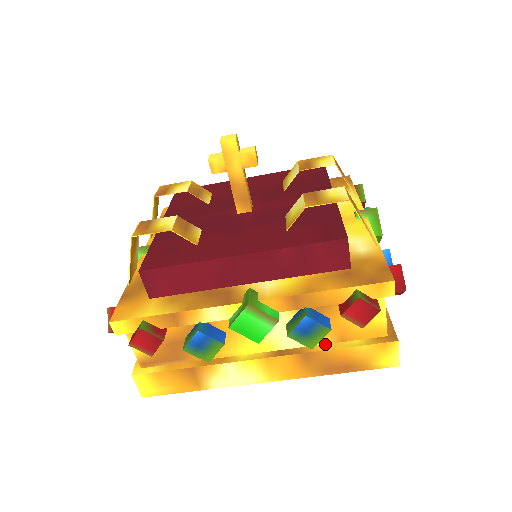
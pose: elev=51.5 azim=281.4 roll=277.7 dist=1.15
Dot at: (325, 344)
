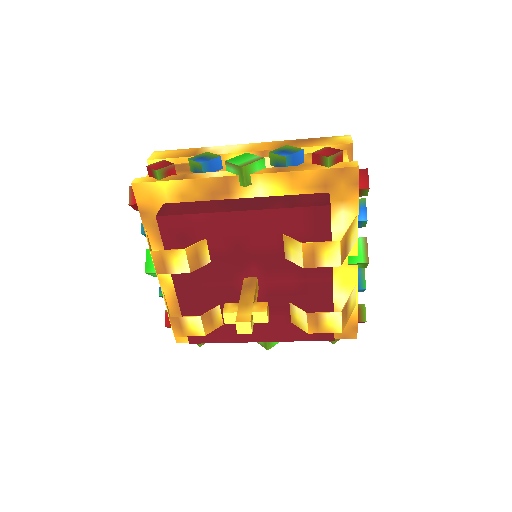
Dot at: occluded
